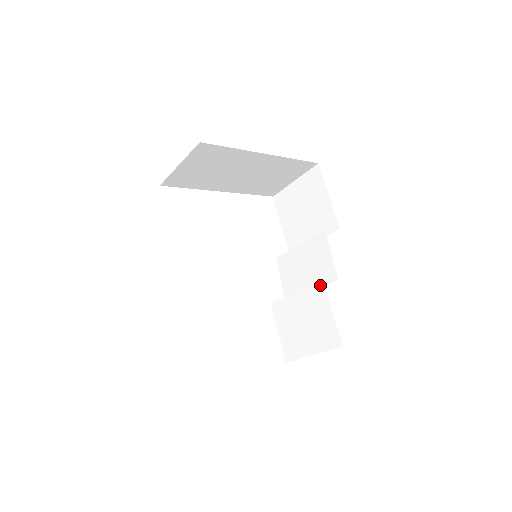
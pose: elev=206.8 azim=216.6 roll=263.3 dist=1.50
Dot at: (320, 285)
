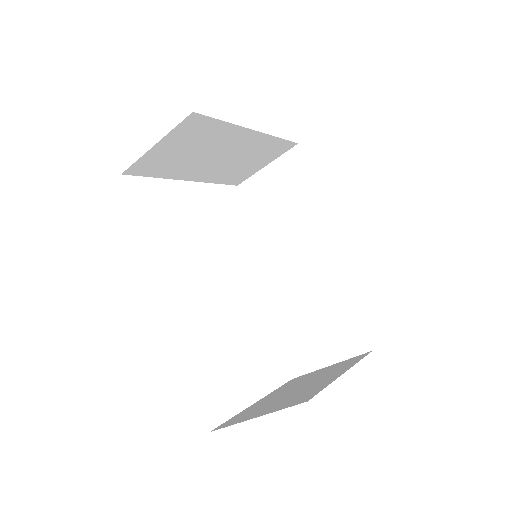
Dot at: (335, 283)
